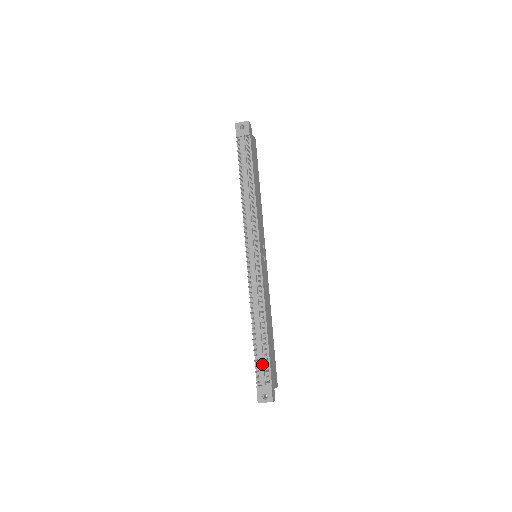
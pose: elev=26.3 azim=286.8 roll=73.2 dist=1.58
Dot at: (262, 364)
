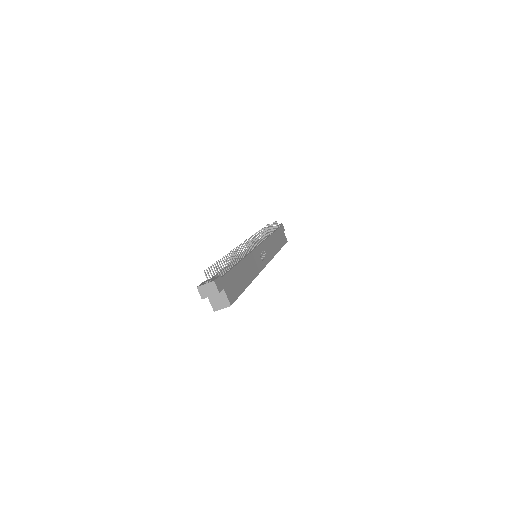
Dot at: occluded
